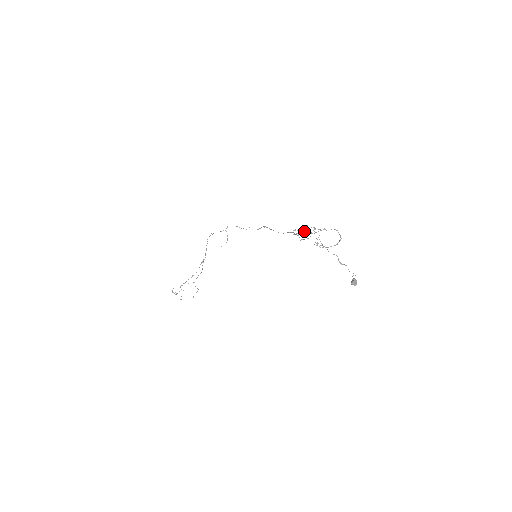
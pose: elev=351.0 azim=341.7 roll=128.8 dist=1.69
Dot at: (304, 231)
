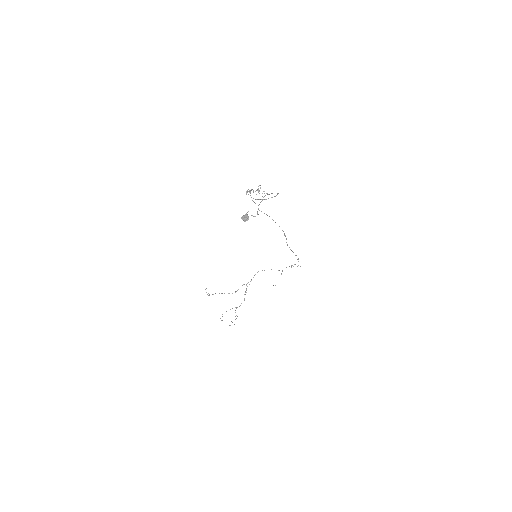
Dot at: occluded
